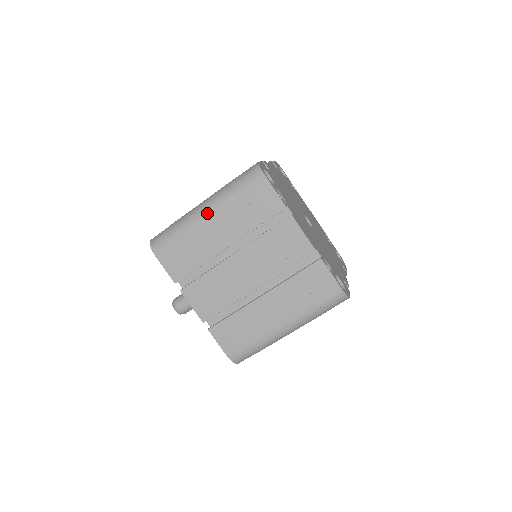
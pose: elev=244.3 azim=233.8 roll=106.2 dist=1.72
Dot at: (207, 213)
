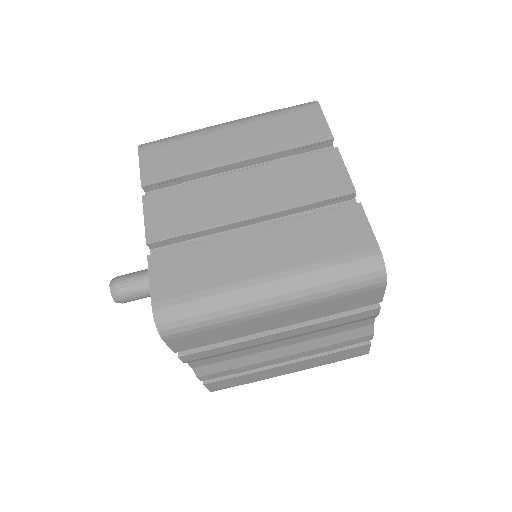
Dot at: (230, 124)
